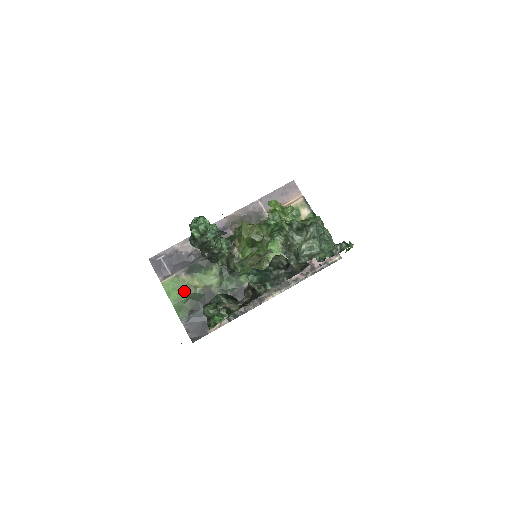
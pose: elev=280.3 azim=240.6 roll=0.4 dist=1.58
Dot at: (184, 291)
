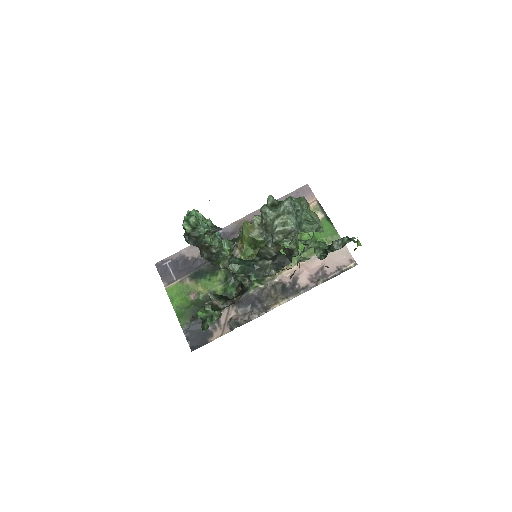
Dot at: (187, 297)
